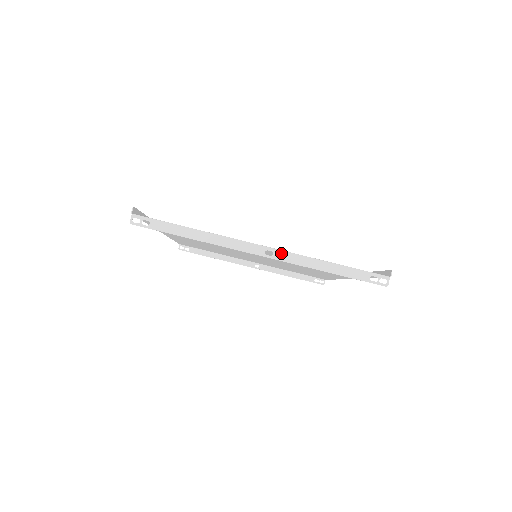
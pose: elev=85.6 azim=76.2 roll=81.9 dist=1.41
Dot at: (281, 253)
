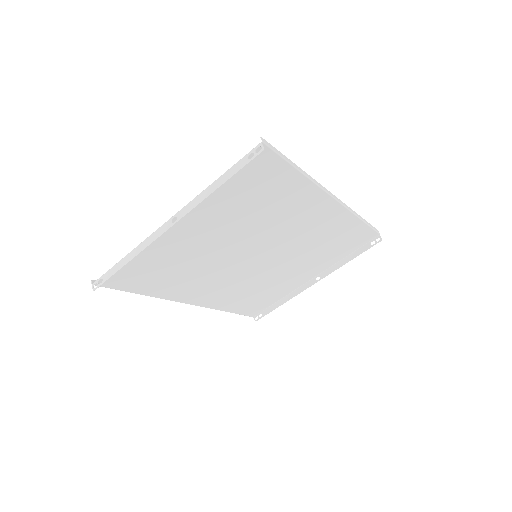
Dot at: (181, 211)
